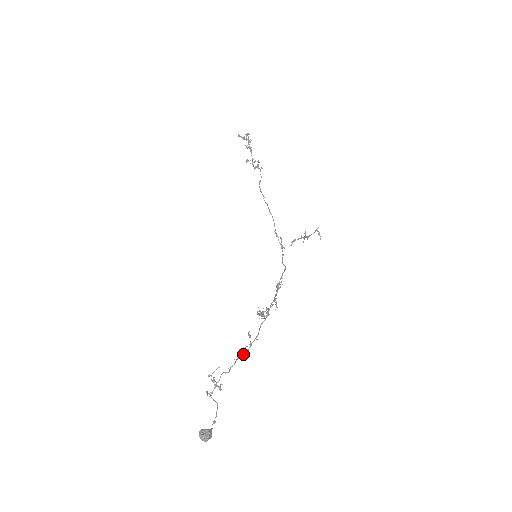
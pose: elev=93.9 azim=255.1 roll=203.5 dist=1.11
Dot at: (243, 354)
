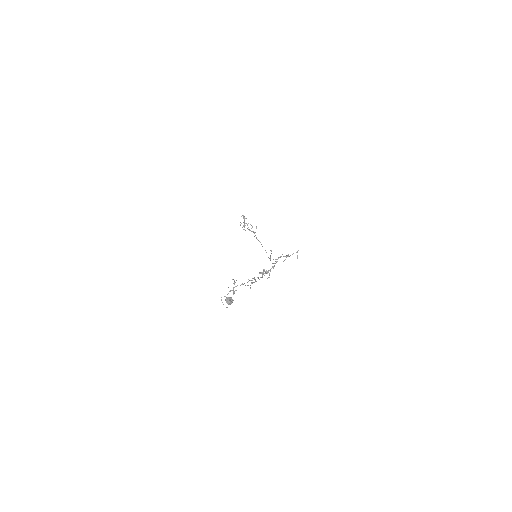
Dot at: (251, 283)
